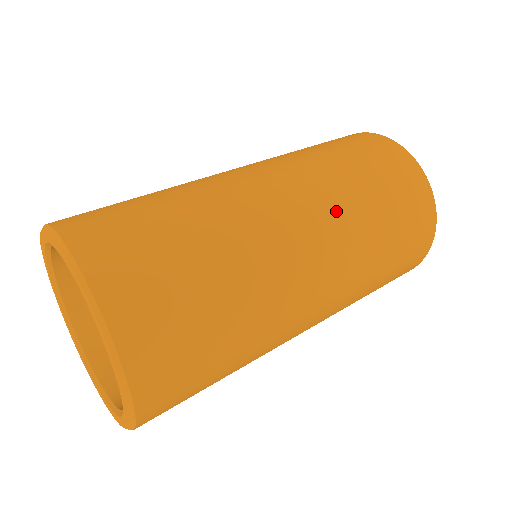
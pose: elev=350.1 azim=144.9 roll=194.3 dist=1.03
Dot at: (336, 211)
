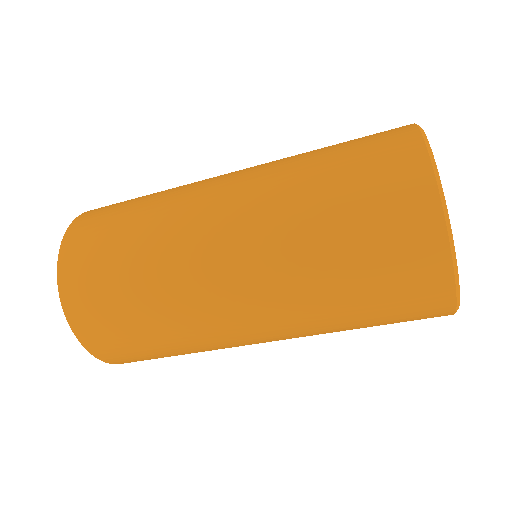
Dot at: (273, 246)
